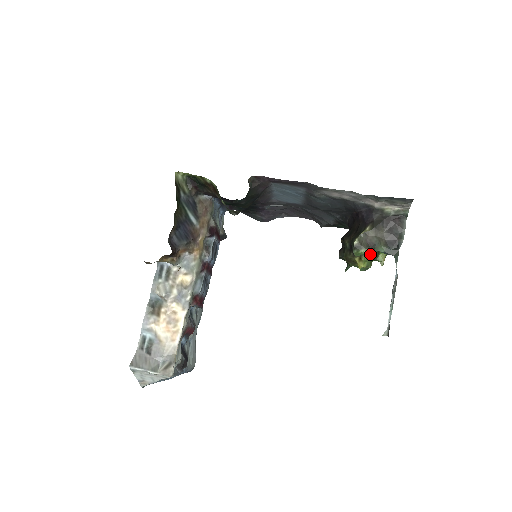
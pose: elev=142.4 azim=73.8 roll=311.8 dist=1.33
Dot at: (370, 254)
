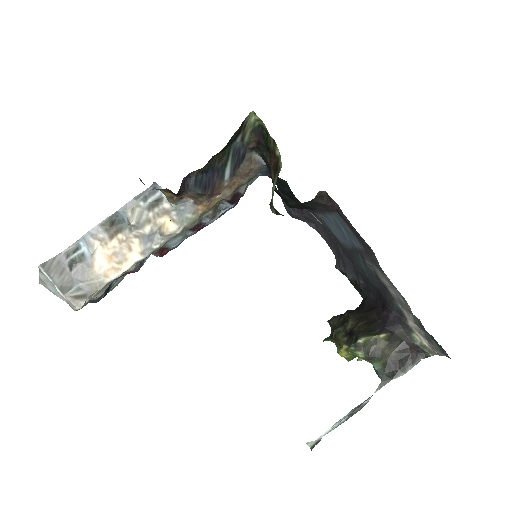
Dot at: occluded
